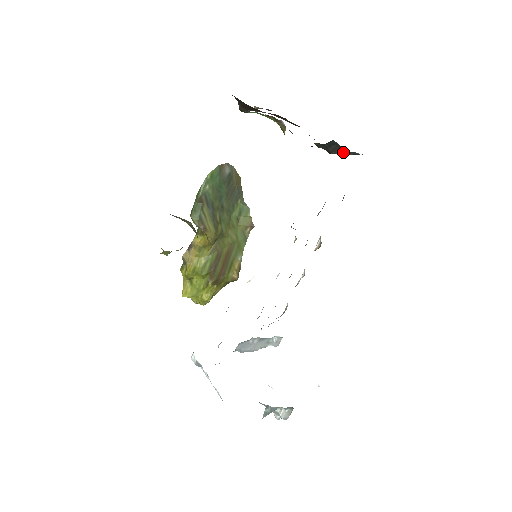
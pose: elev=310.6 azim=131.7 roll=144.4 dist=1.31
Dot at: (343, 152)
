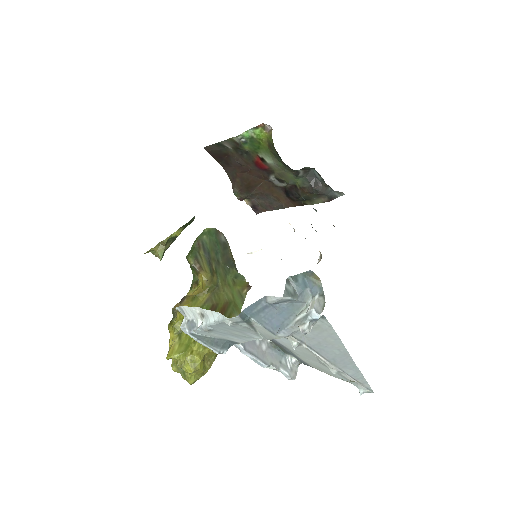
Dot at: (323, 189)
